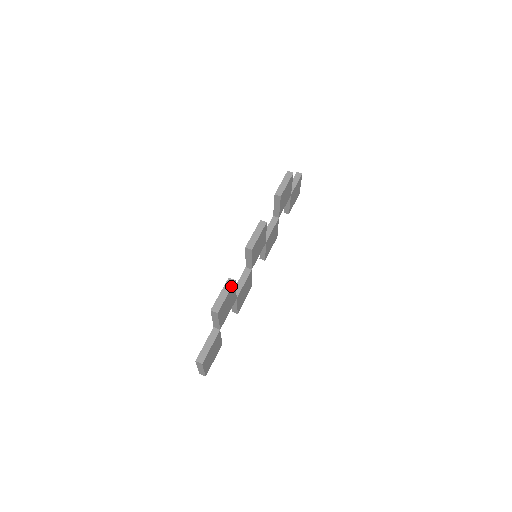
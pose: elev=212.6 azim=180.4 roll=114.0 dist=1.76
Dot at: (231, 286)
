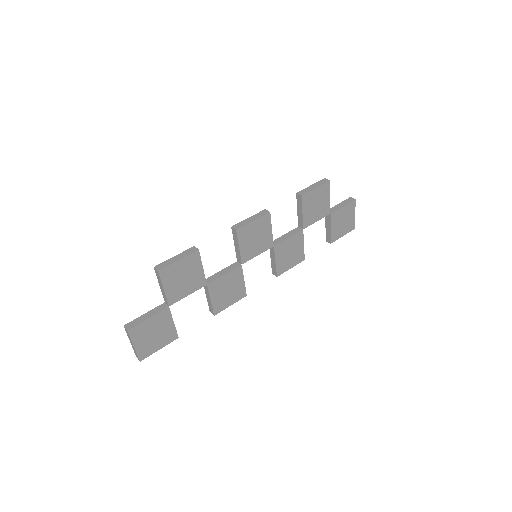
Dot at: (190, 253)
